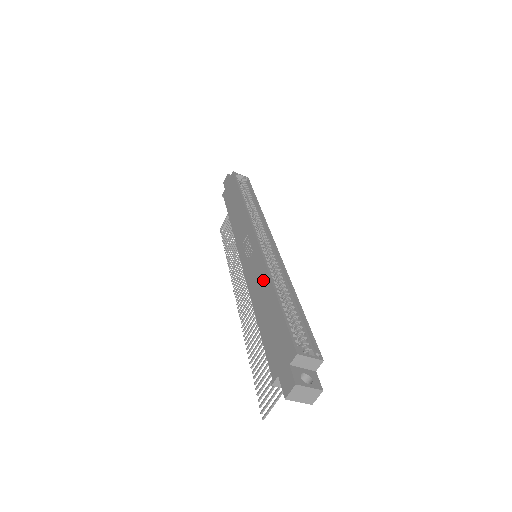
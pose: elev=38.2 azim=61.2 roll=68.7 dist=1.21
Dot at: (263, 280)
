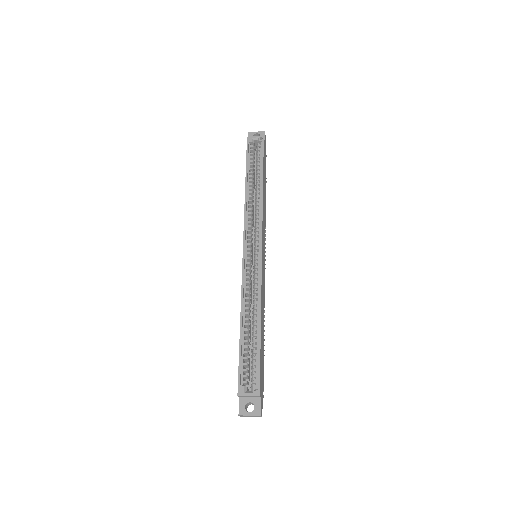
Dot at: occluded
